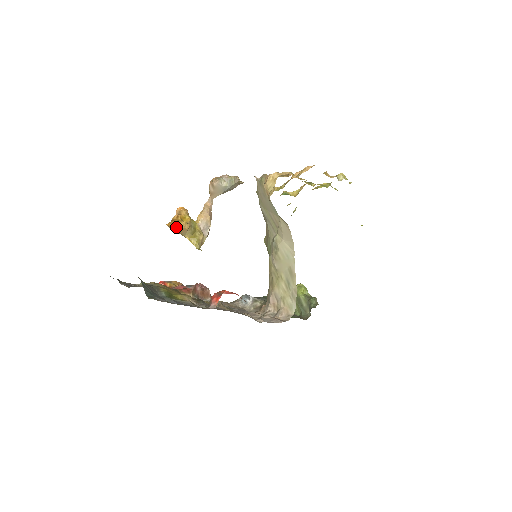
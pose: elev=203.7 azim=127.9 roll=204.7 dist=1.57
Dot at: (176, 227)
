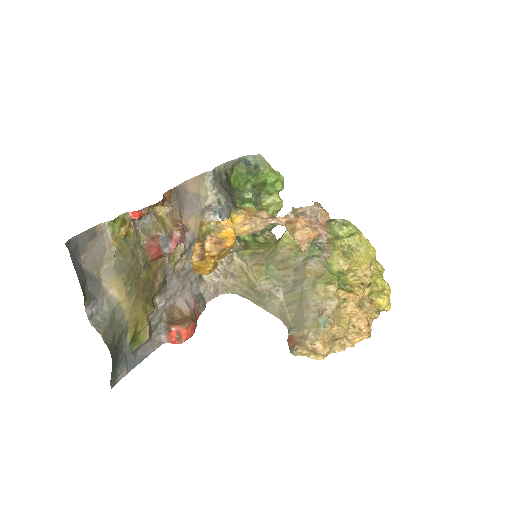
Dot at: (199, 273)
